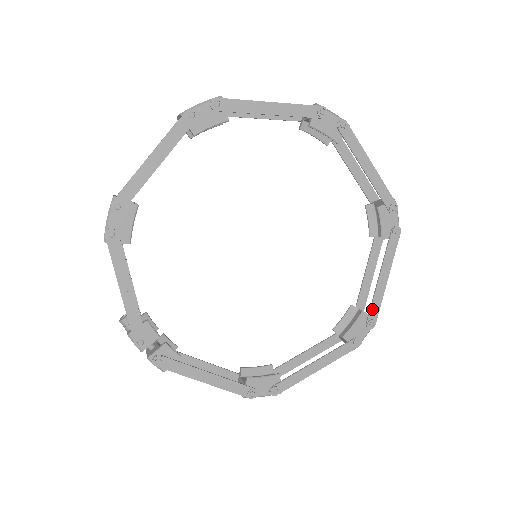
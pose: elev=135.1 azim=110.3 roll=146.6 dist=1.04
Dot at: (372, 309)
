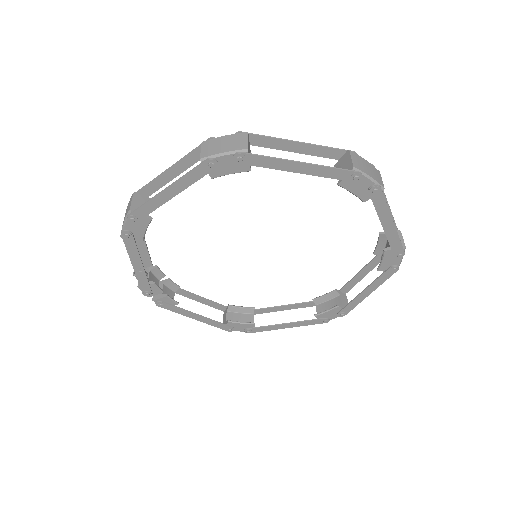
Dot at: (347, 307)
